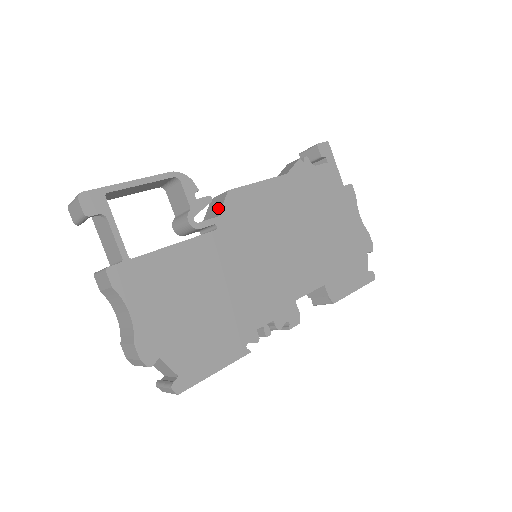
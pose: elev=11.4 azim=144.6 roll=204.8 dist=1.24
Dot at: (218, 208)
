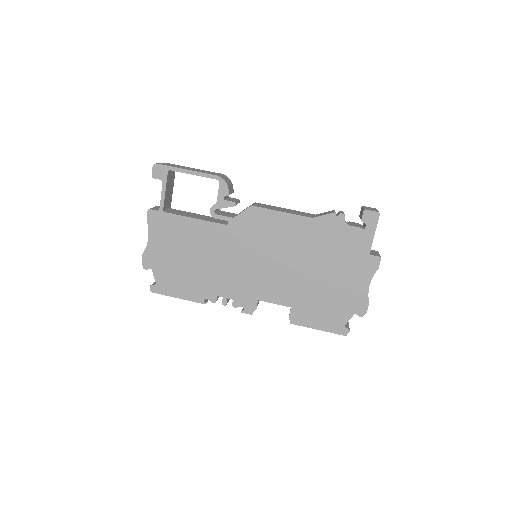
Dot at: (241, 212)
